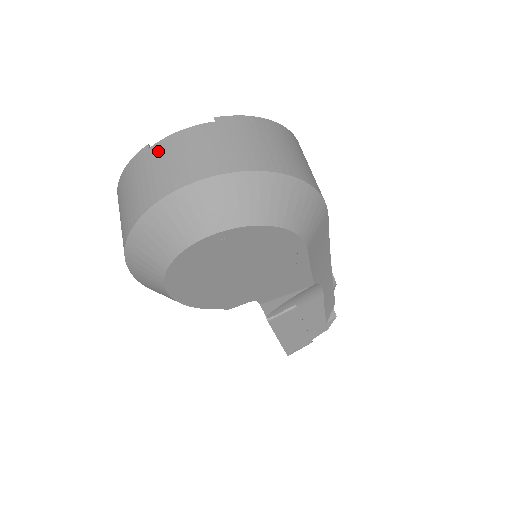
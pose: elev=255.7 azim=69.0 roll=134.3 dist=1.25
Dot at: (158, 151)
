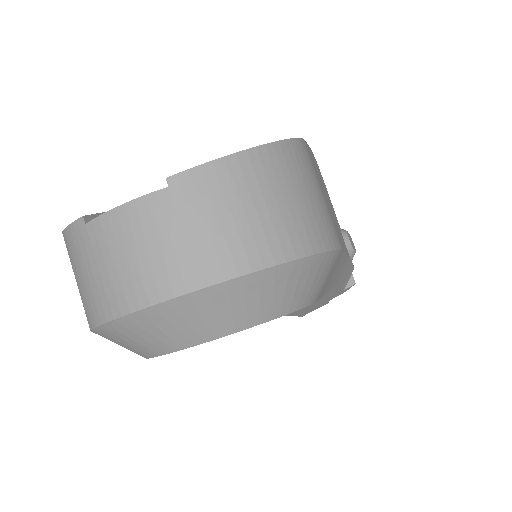
Dot at: (98, 236)
